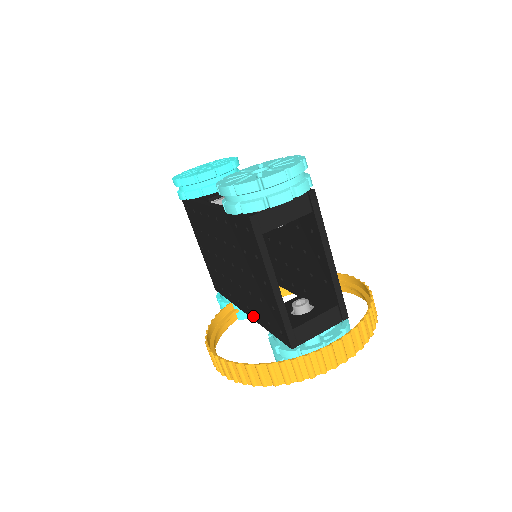
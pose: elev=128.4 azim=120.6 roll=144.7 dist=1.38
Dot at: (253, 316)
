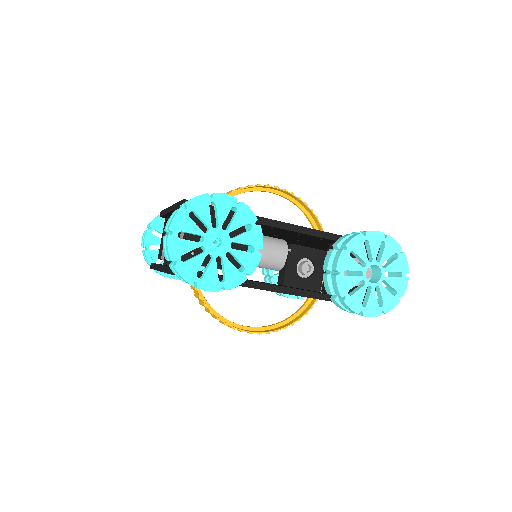
Dot at: occluded
